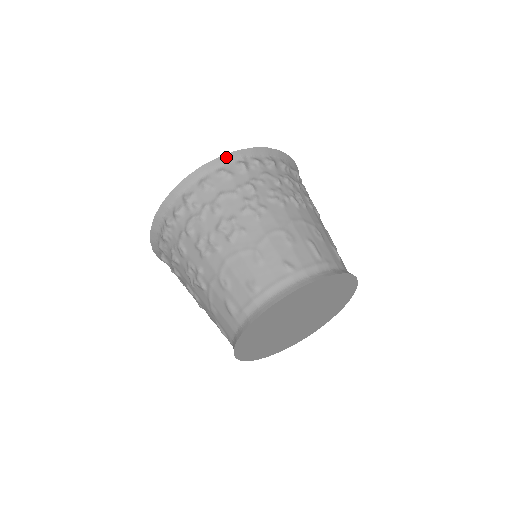
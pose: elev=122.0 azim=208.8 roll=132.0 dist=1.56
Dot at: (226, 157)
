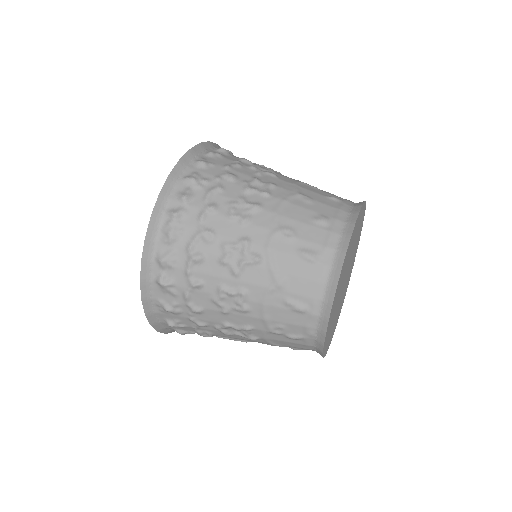
Dot at: (205, 145)
